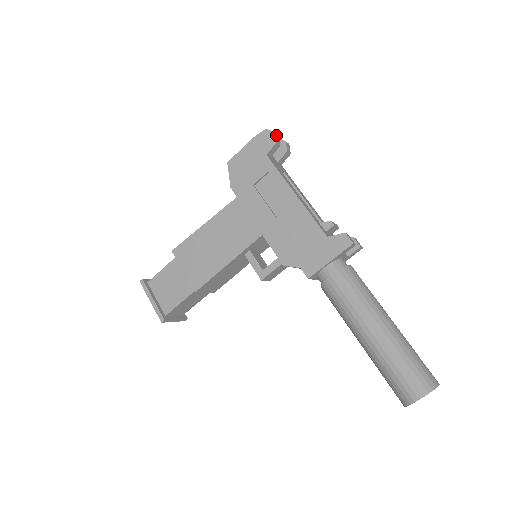
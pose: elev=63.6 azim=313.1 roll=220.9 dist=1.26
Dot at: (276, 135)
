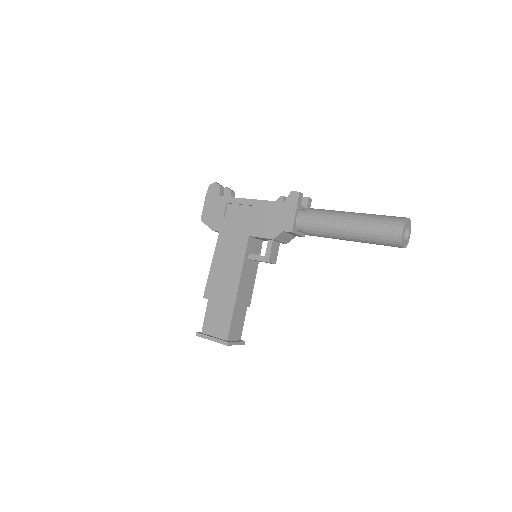
Dot at: (217, 183)
